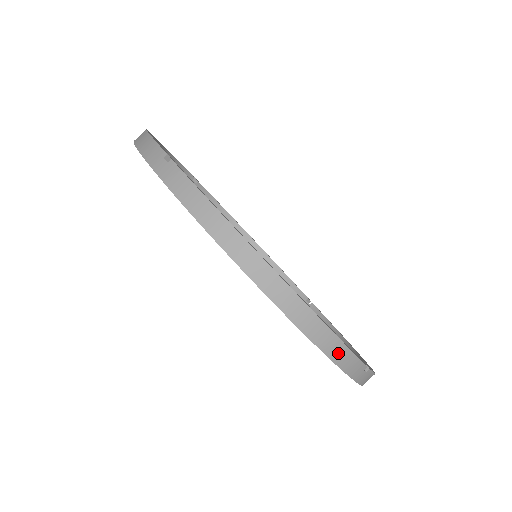
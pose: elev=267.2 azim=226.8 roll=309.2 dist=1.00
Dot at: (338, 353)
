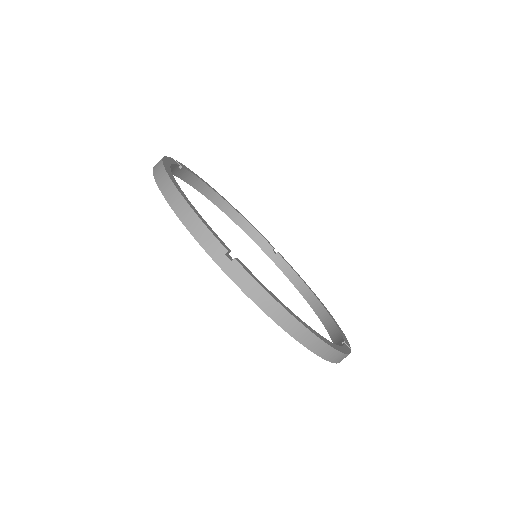
Dot at: (342, 359)
